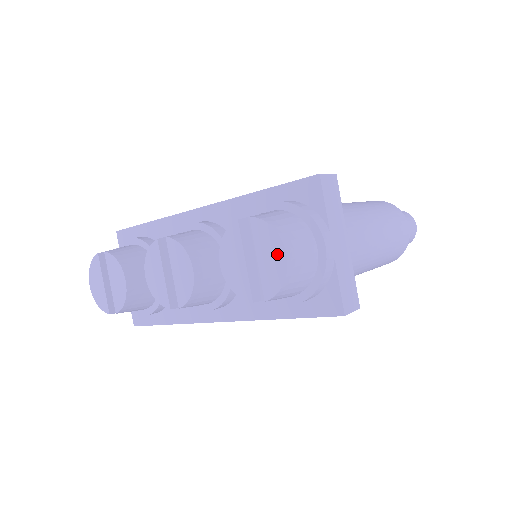
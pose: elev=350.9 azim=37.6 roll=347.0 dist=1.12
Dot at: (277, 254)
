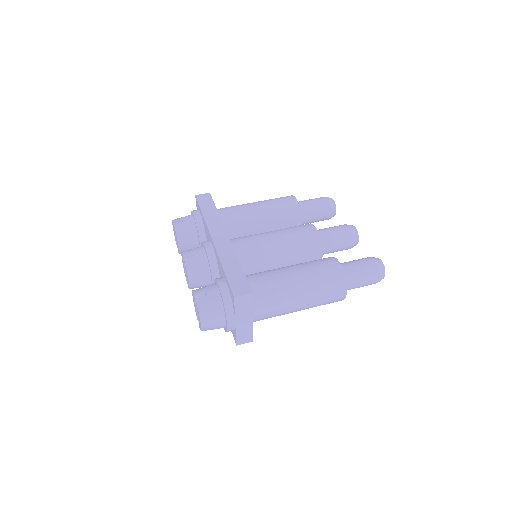
Dot at: (200, 322)
